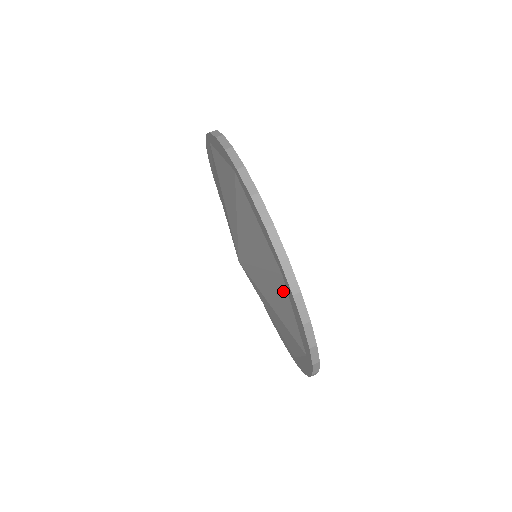
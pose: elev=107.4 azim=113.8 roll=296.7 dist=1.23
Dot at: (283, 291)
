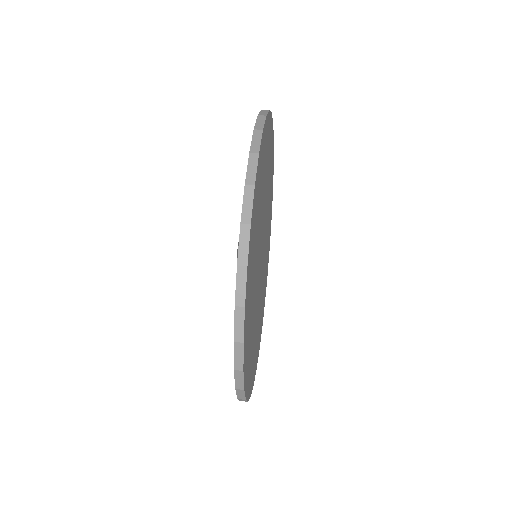
Dot at: occluded
